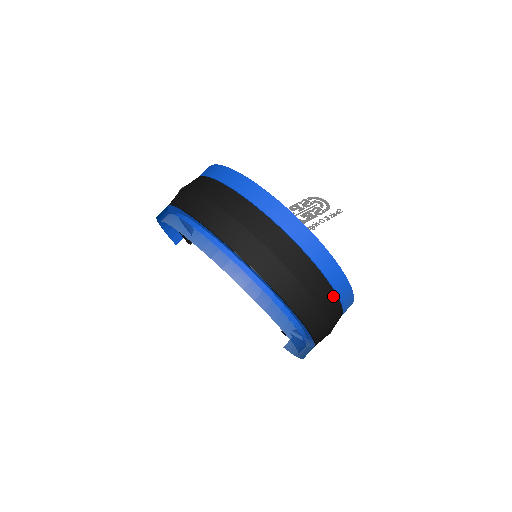
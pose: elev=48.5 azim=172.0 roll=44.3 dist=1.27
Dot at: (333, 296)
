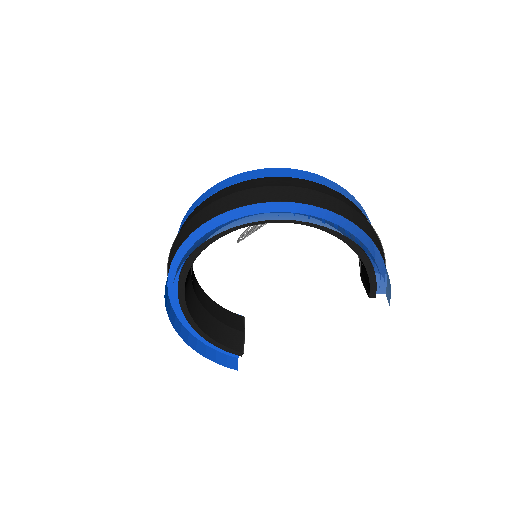
Dot at: (308, 182)
